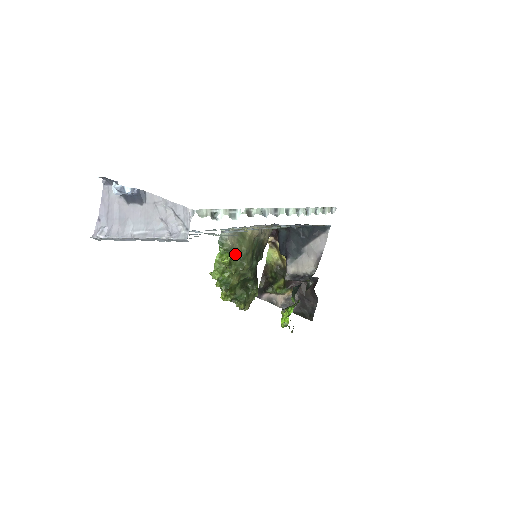
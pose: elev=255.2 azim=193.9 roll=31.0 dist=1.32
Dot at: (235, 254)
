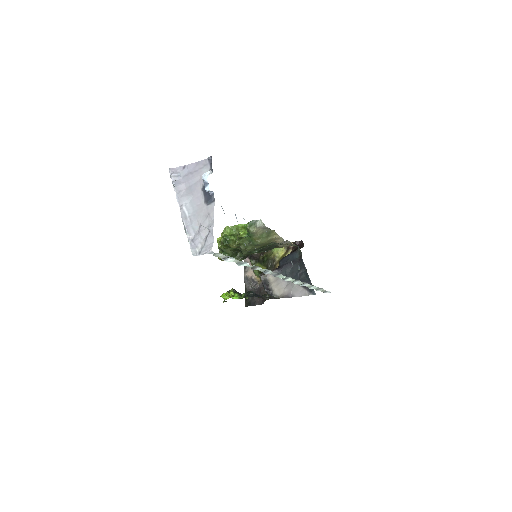
Dot at: (251, 237)
